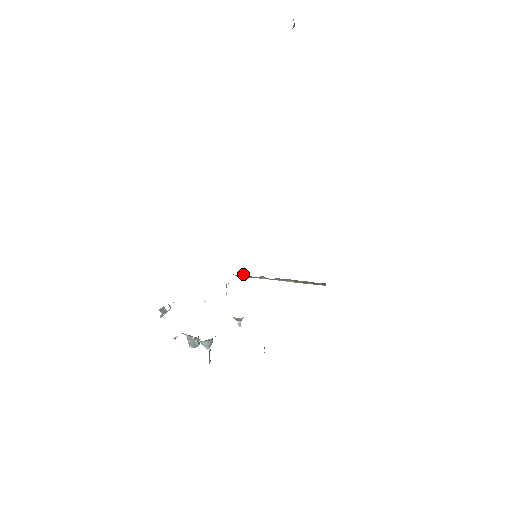
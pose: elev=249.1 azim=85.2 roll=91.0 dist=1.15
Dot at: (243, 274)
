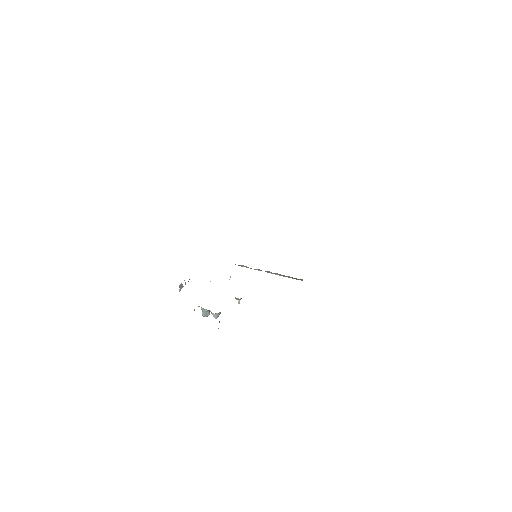
Dot at: (243, 265)
